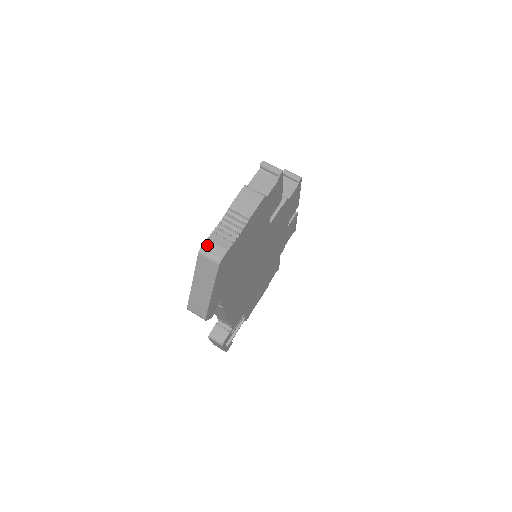
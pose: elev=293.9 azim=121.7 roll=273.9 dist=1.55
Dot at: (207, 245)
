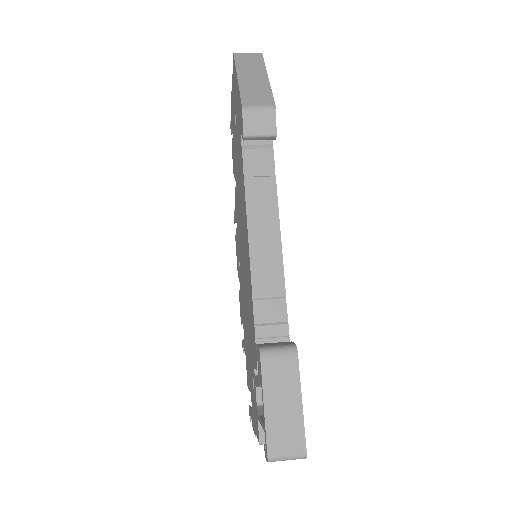
Dot at: occluded
